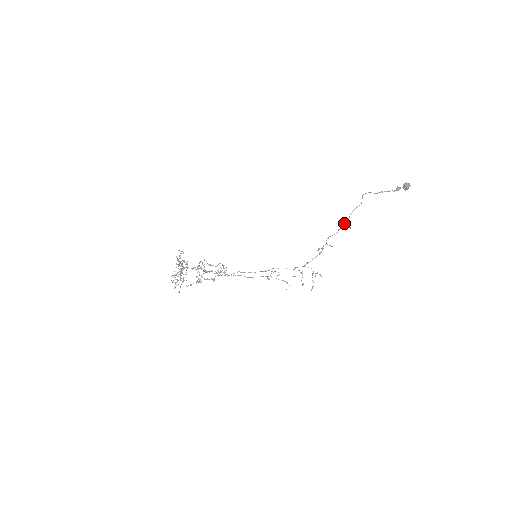
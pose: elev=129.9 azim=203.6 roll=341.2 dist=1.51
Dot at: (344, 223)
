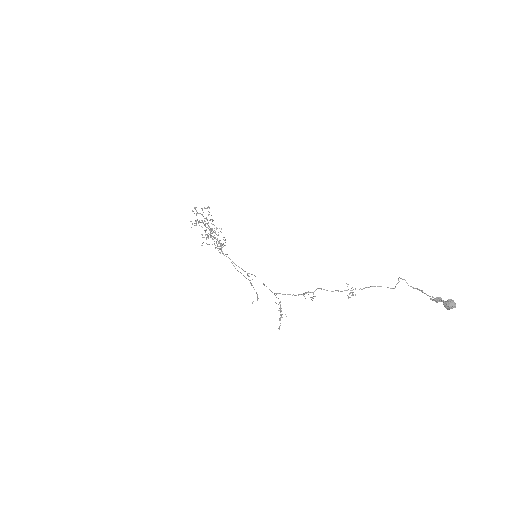
Dot at: occluded
